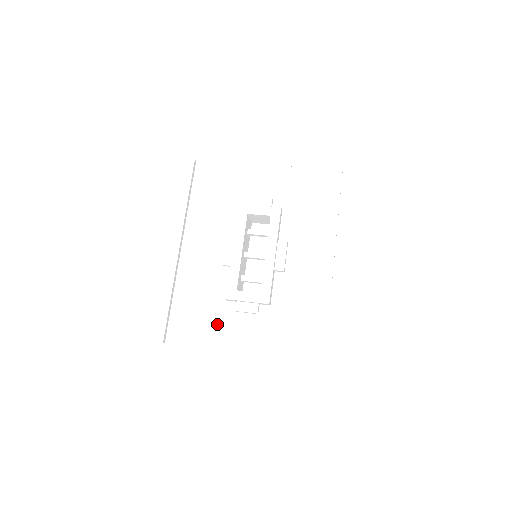
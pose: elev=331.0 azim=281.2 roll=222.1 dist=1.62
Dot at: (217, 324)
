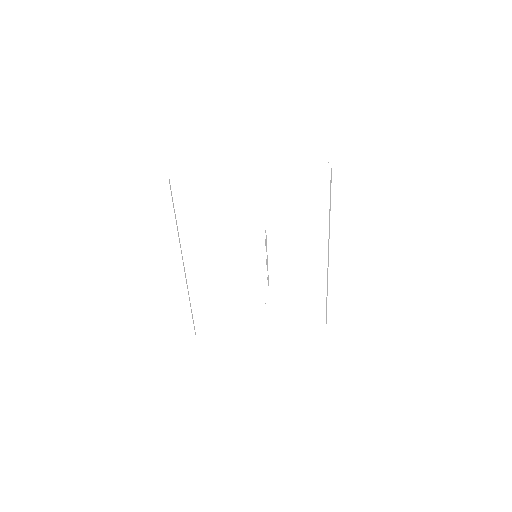
Dot at: (235, 313)
